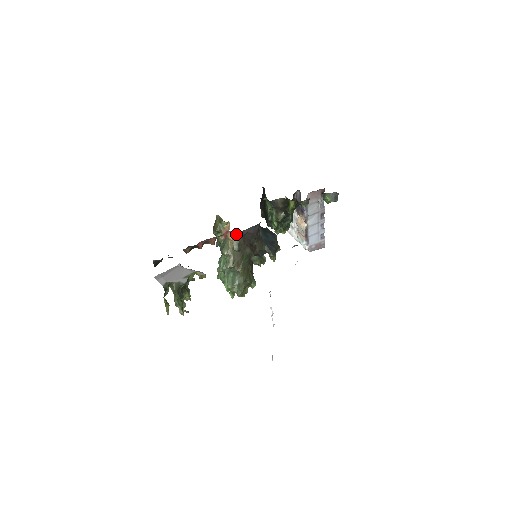
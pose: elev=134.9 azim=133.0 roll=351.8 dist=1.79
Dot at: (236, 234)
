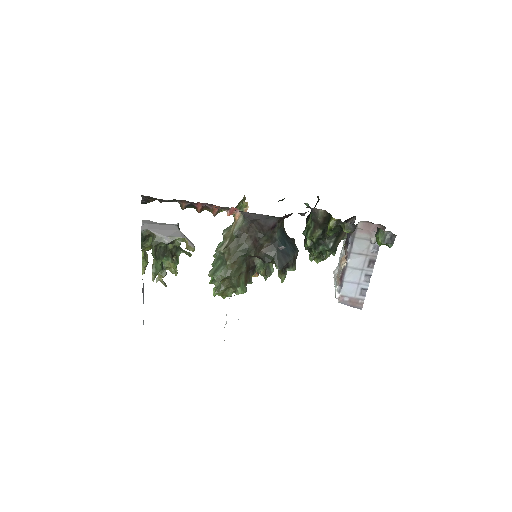
Dot at: (243, 215)
